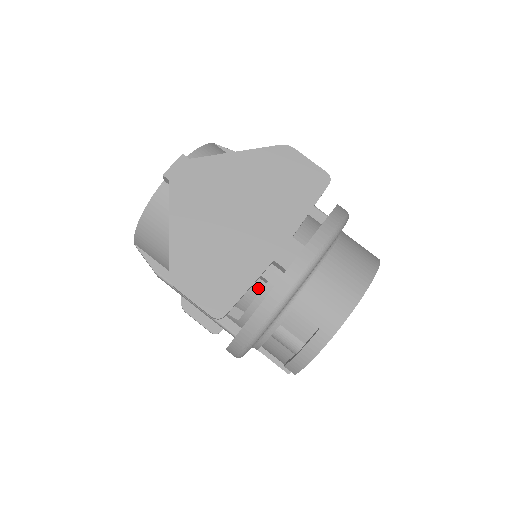
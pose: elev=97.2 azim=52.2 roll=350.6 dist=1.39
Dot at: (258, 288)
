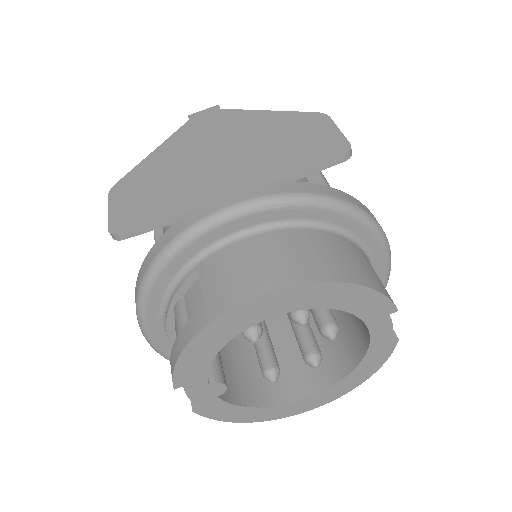
Dot at: occluded
